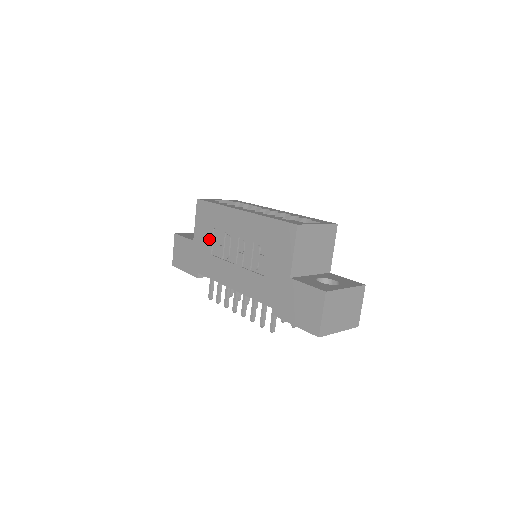
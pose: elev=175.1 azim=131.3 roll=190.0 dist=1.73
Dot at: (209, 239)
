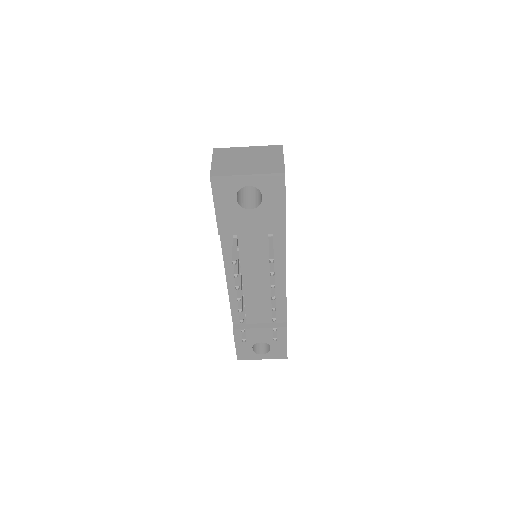
Dot at: occluded
